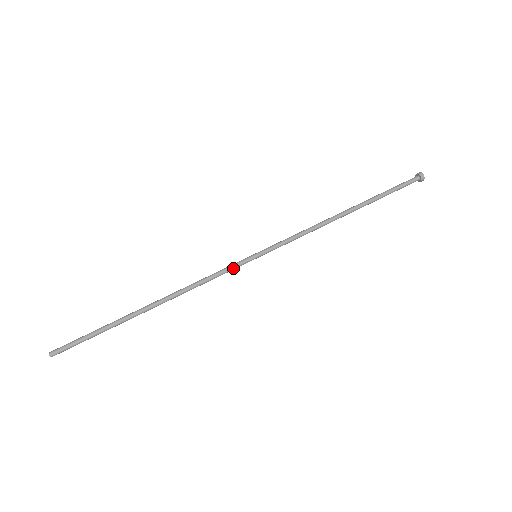
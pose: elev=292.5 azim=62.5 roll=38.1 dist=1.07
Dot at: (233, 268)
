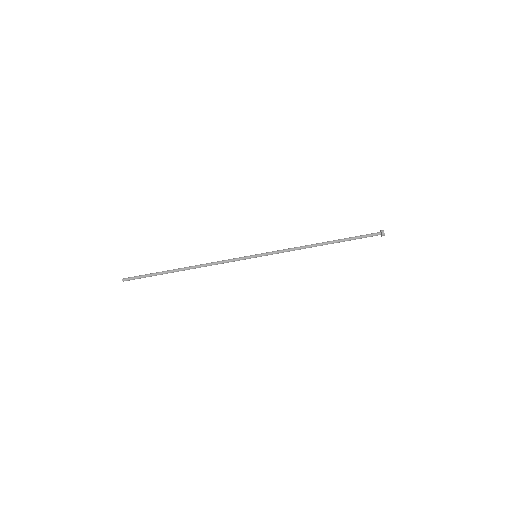
Dot at: (239, 259)
